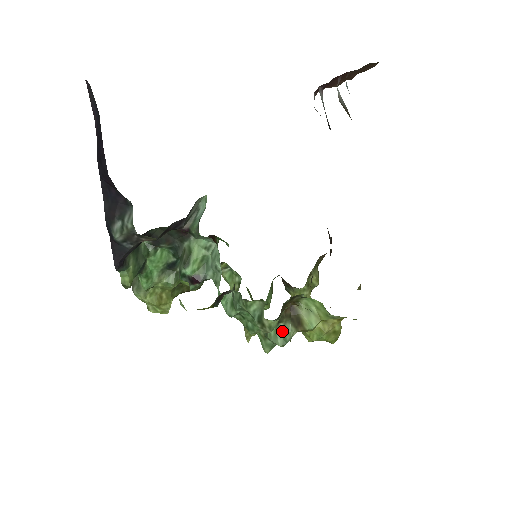
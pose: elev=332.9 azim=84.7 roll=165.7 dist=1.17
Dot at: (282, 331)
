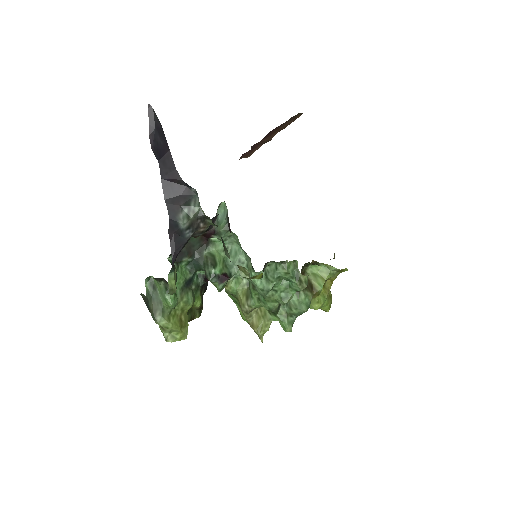
Dot at: (303, 298)
